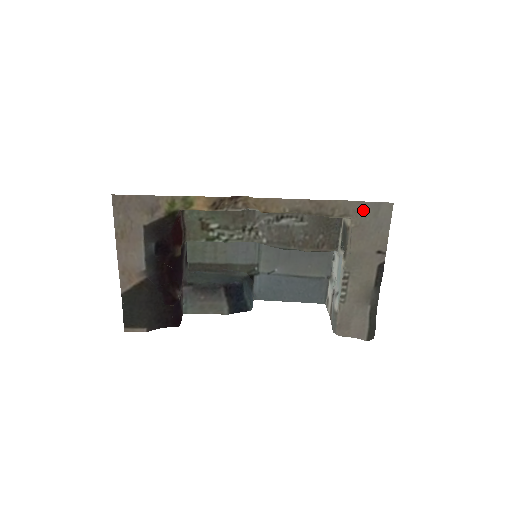
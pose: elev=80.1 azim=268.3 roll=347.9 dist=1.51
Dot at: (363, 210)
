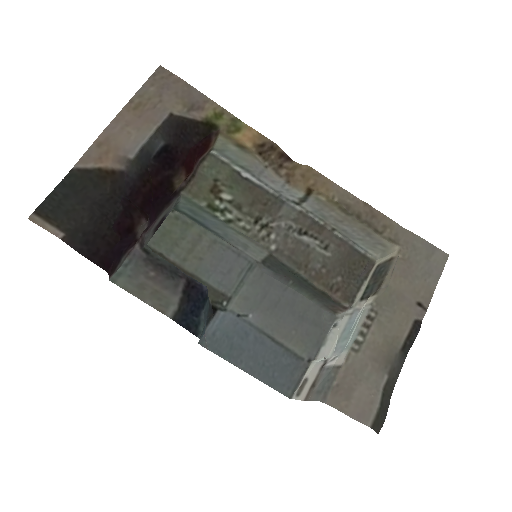
Dot at: (416, 245)
